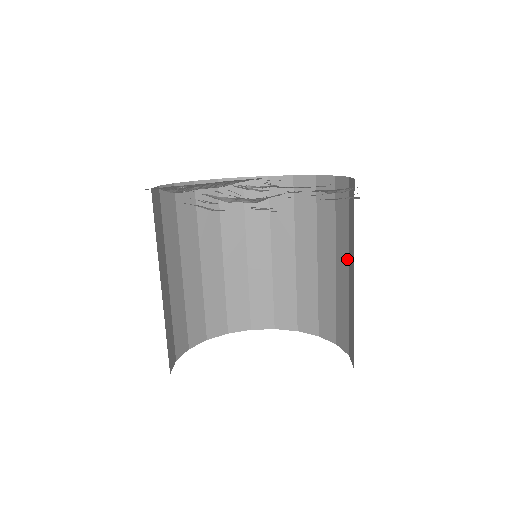
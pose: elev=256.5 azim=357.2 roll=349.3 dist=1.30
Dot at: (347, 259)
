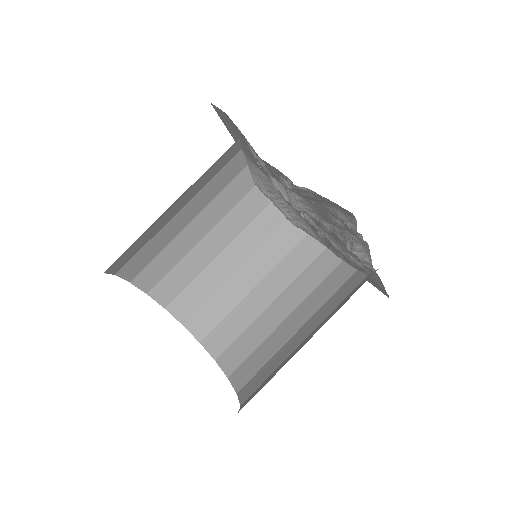
Dot at: (316, 331)
